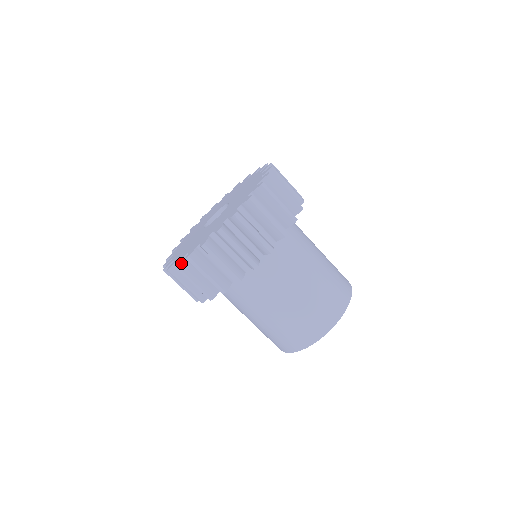
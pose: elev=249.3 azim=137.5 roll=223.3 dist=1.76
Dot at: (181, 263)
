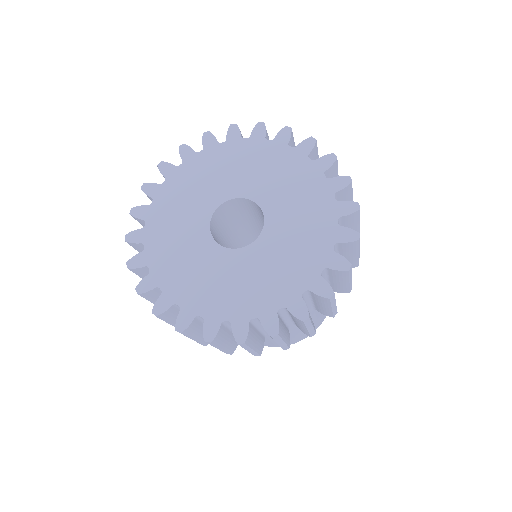
Dot at: (279, 328)
